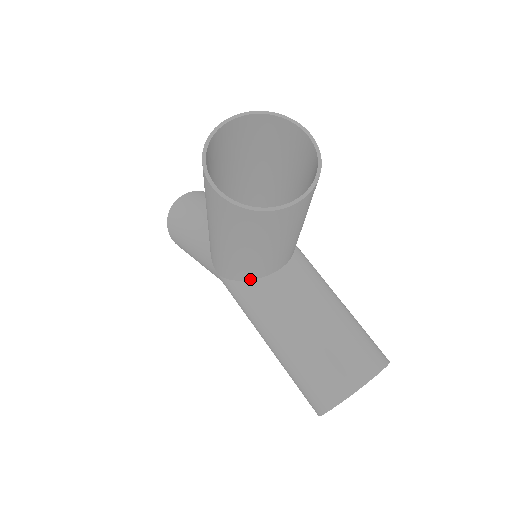
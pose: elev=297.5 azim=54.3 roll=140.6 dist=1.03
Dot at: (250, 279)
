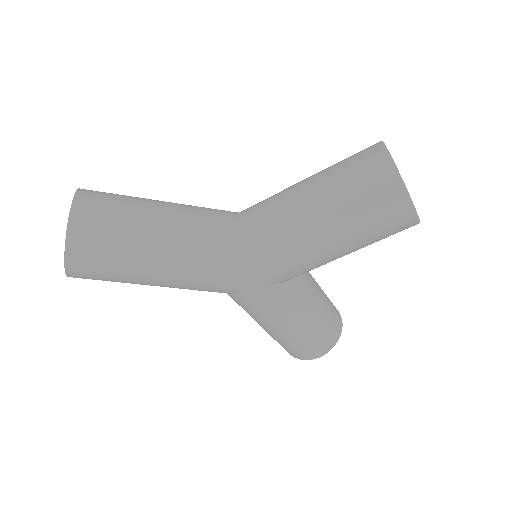
Dot at: occluded
